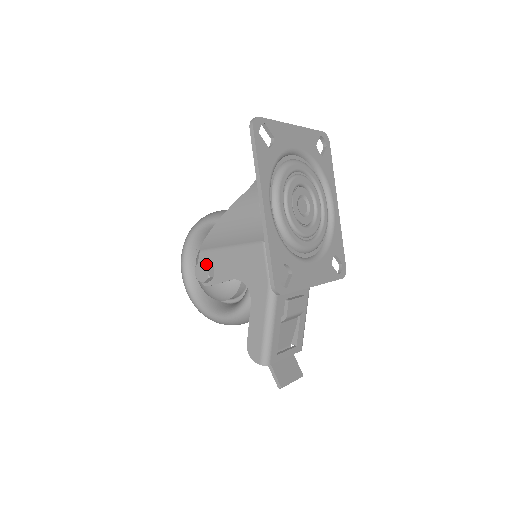
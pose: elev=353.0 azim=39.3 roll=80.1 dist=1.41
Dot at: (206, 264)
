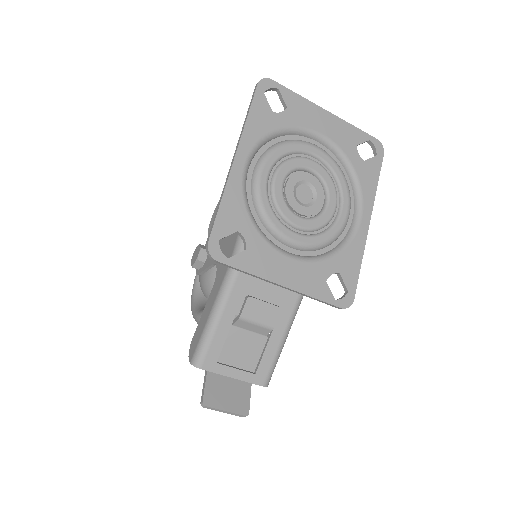
Dot at: (201, 246)
